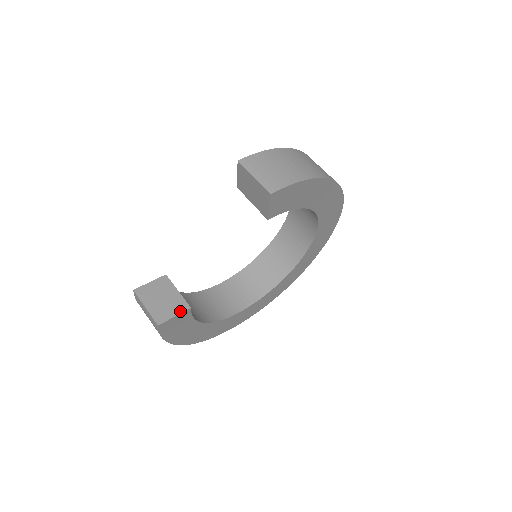
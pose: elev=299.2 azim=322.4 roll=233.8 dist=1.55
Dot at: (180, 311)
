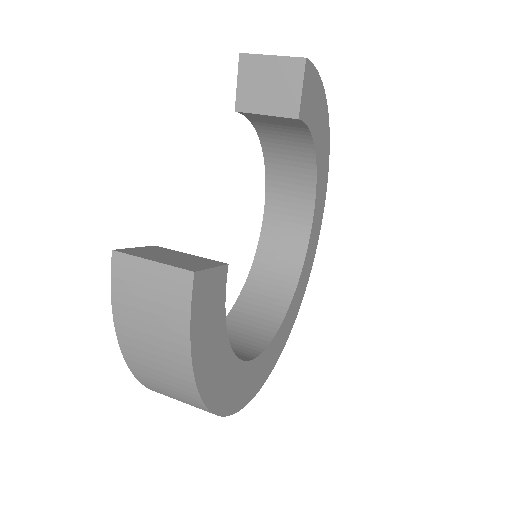
Dot at: (215, 265)
